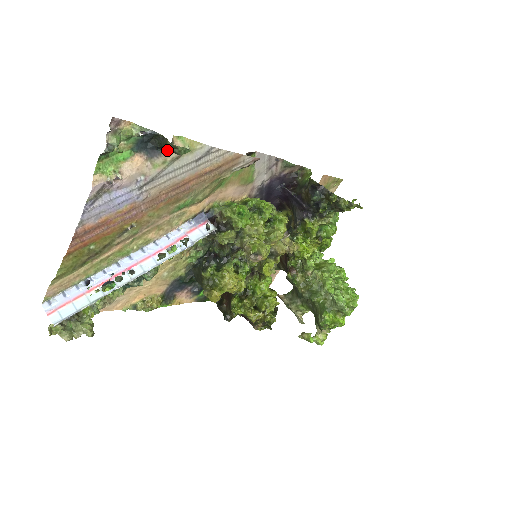
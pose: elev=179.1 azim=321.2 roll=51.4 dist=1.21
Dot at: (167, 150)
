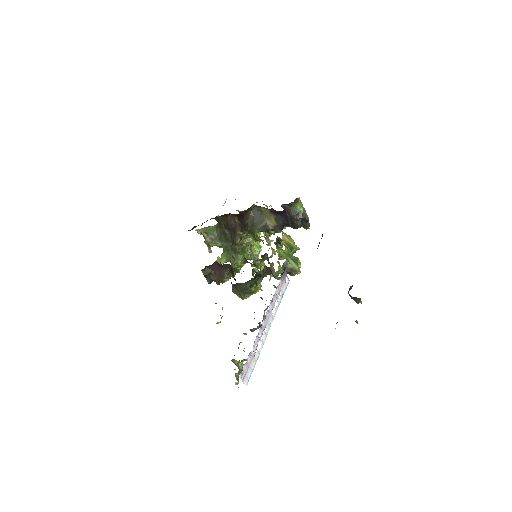
Dot at: occluded
